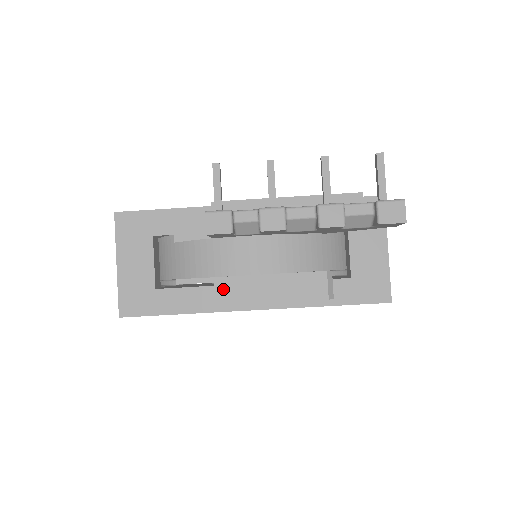
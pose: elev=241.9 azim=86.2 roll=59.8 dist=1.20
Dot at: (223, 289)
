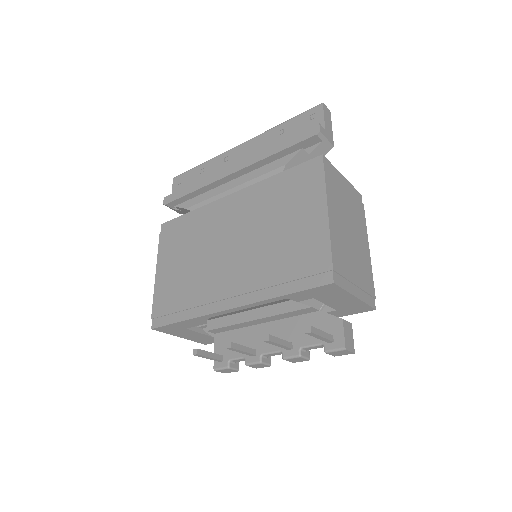
Dot at: occluded
